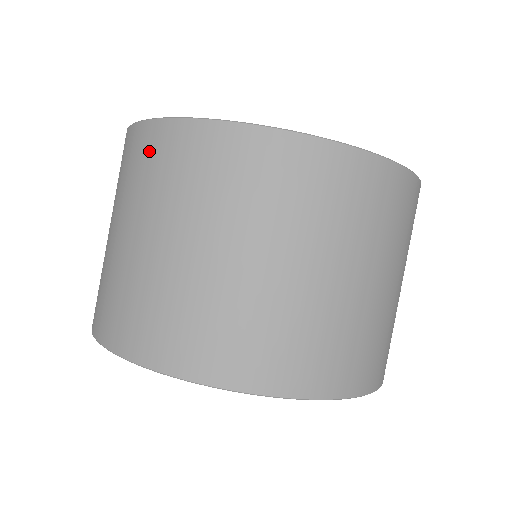
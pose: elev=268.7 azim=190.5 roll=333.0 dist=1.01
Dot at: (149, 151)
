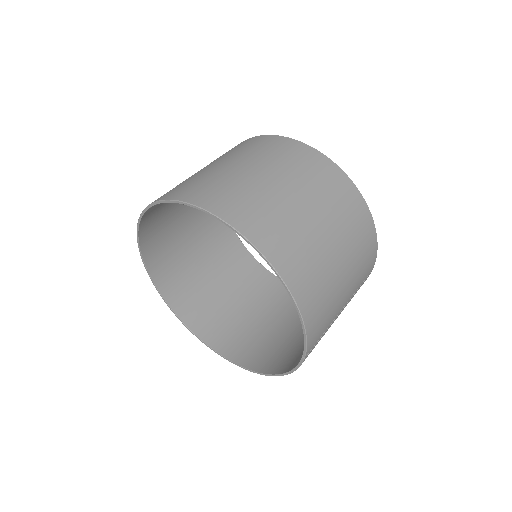
Dot at: occluded
